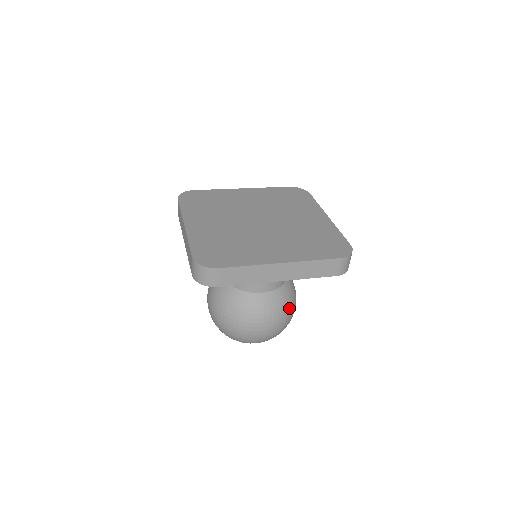
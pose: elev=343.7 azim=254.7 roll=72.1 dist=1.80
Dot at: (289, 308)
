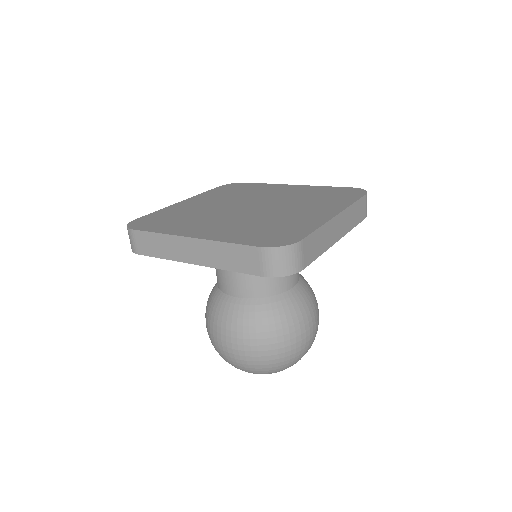
Dot at: occluded
